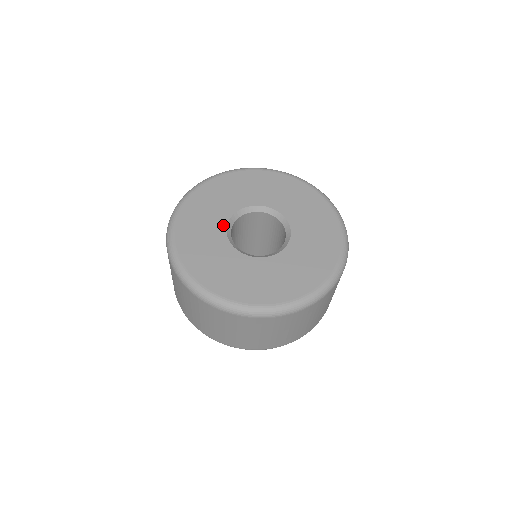
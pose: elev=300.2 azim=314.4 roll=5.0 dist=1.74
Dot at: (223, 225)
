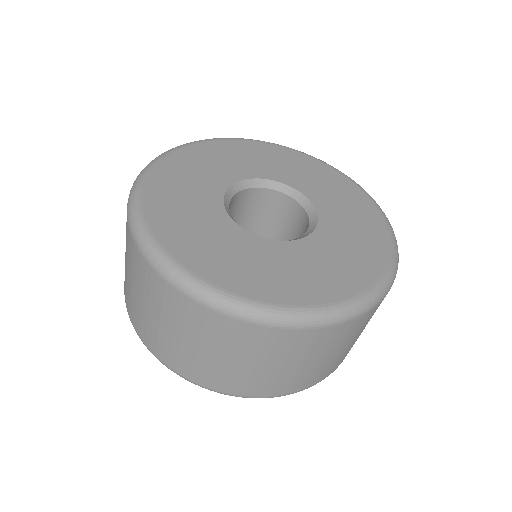
Dot at: (223, 186)
